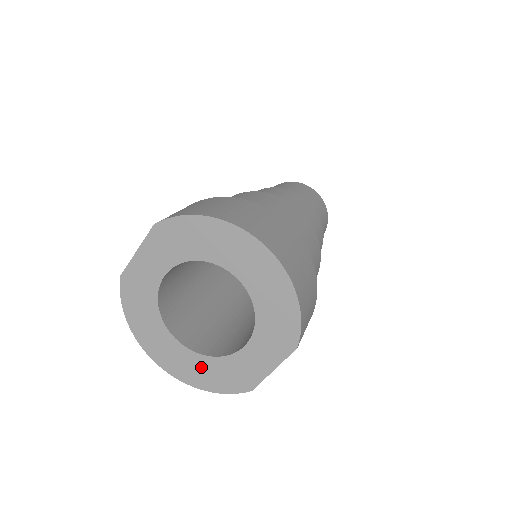
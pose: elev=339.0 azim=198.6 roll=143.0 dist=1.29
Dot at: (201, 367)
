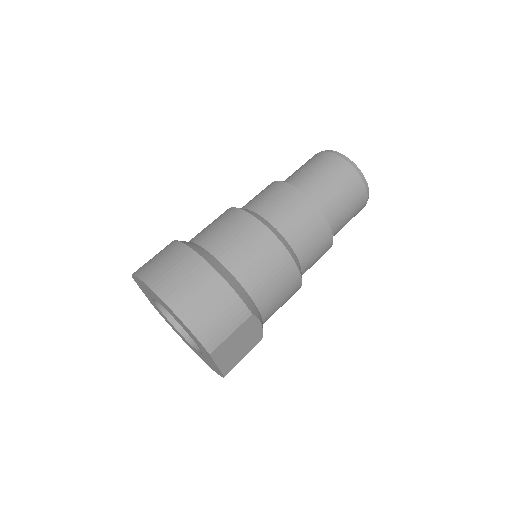
Dot at: (204, 359)
